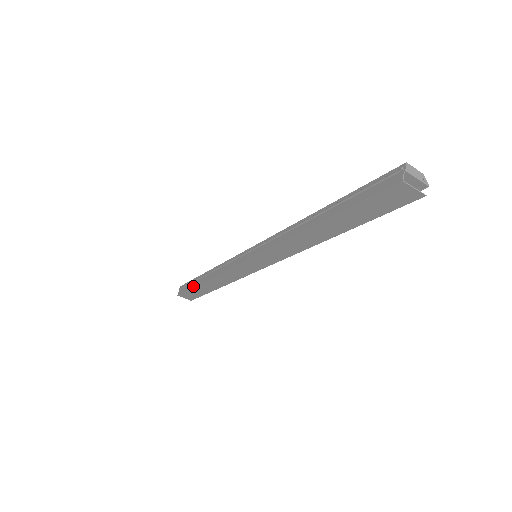
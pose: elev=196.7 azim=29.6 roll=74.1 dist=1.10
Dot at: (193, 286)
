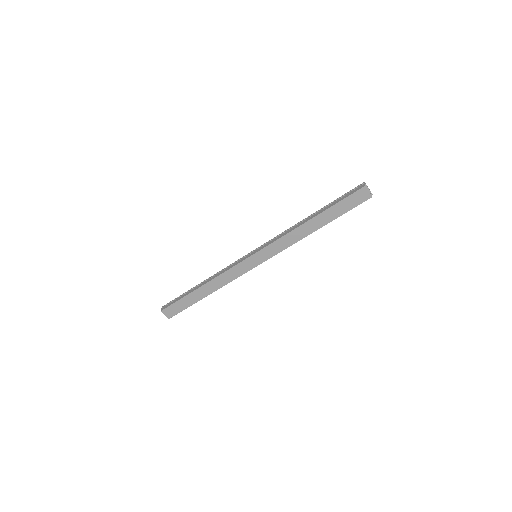
Dot at: (185, 295)
